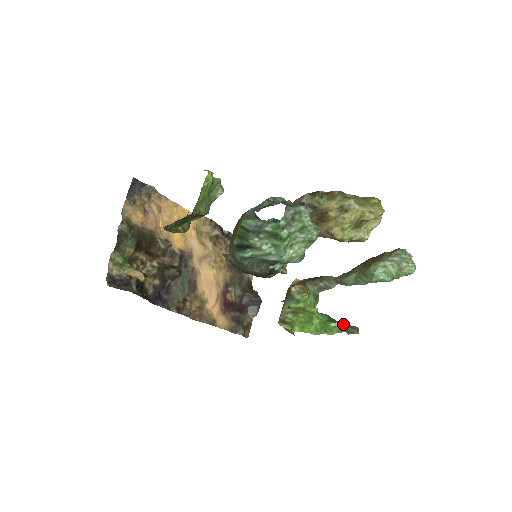
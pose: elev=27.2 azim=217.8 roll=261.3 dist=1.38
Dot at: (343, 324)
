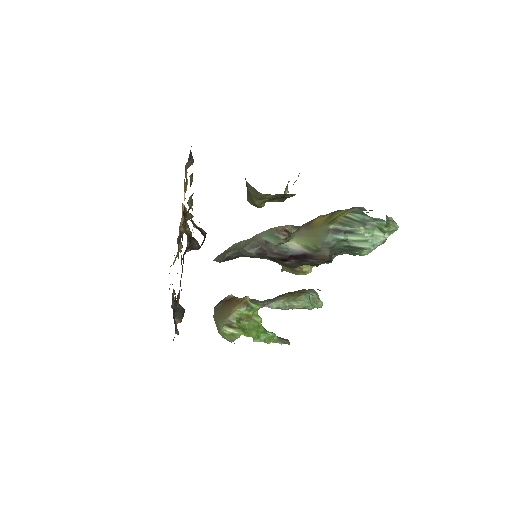
Dot at: (277, 336)
